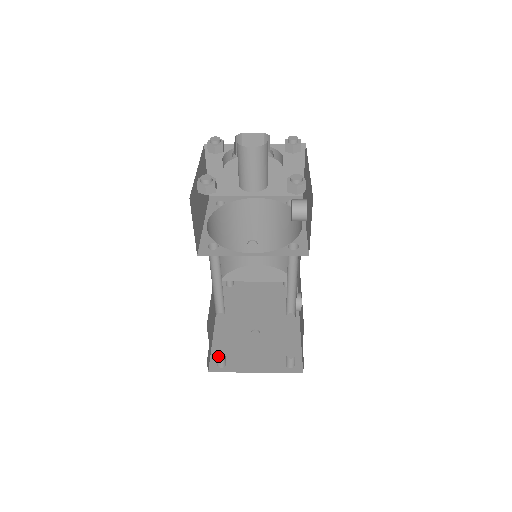
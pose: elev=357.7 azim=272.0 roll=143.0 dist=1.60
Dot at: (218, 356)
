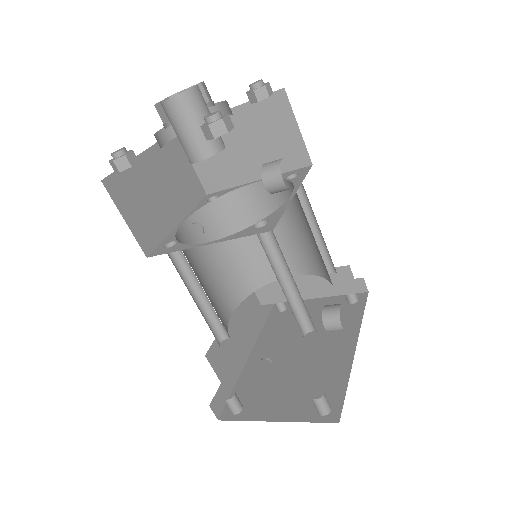
Dot at: occluded
